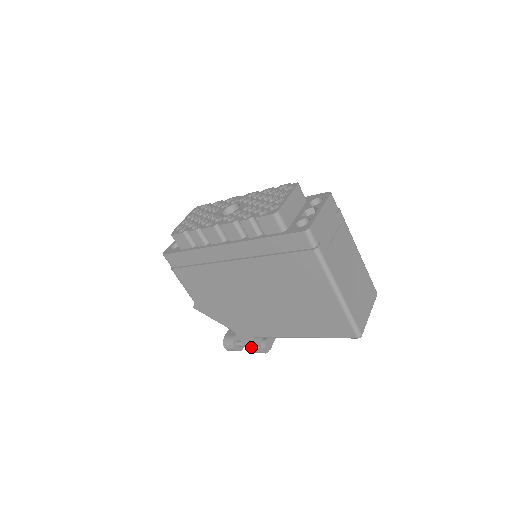
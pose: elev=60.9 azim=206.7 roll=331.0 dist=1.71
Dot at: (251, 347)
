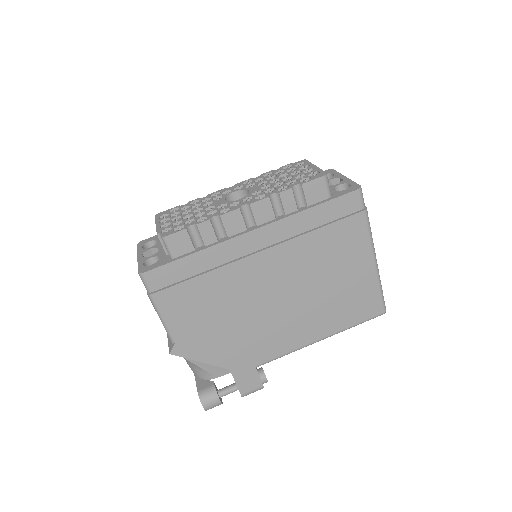
Dot at: (248, 385)
